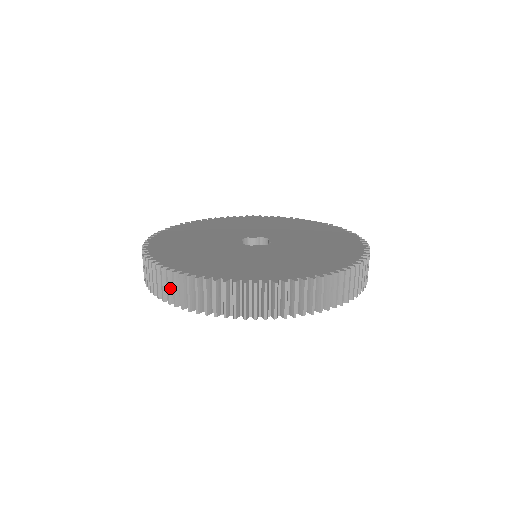
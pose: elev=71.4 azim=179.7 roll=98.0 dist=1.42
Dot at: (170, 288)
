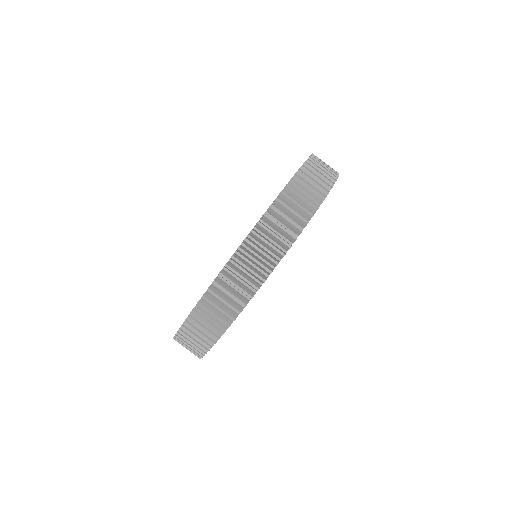
Dot at: (216, 314)
